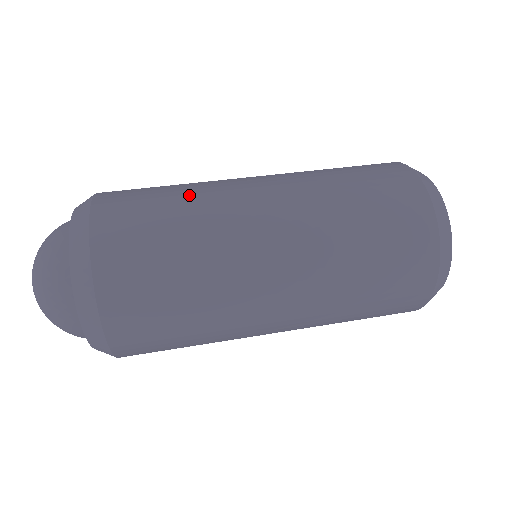
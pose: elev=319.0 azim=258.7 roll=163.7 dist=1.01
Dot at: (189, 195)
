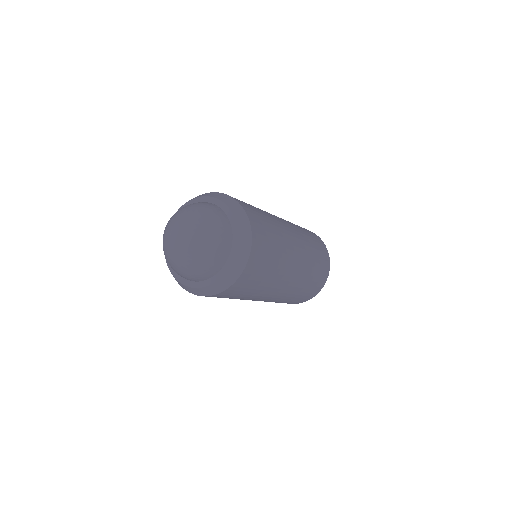
Dot at: occluded
